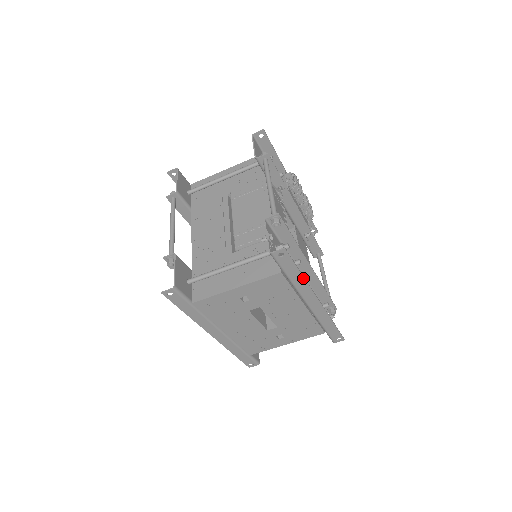
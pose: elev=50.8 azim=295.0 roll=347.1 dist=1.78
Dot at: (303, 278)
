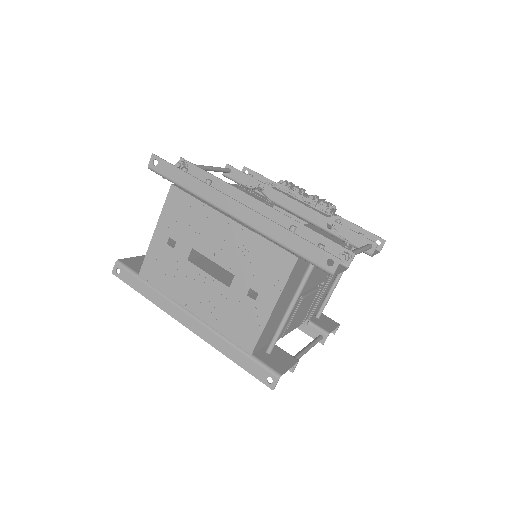
Dot at: (194, 178)
